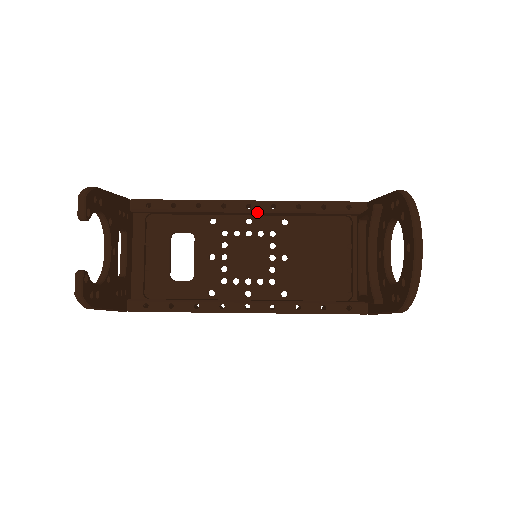
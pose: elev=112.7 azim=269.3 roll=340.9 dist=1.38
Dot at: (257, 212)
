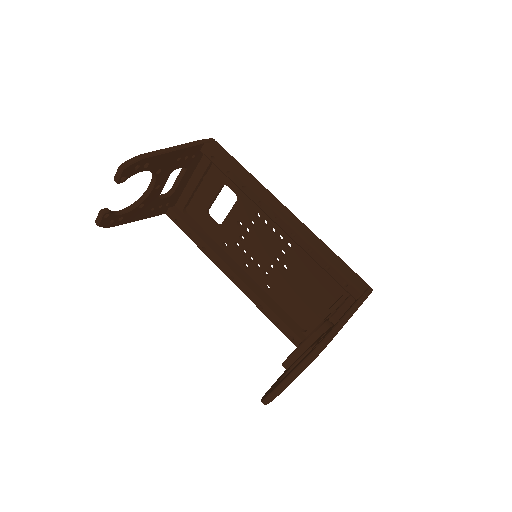
Dot at: (280, 227)
